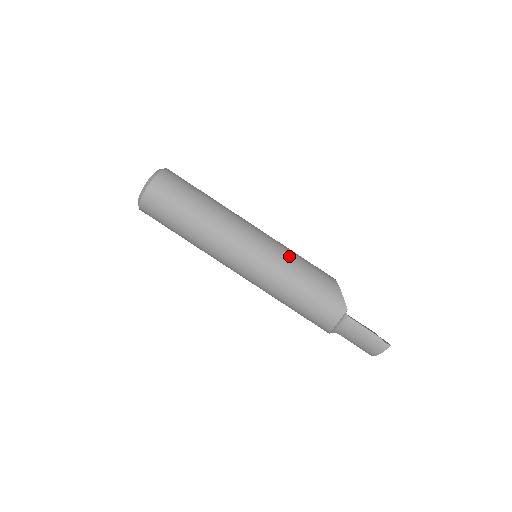
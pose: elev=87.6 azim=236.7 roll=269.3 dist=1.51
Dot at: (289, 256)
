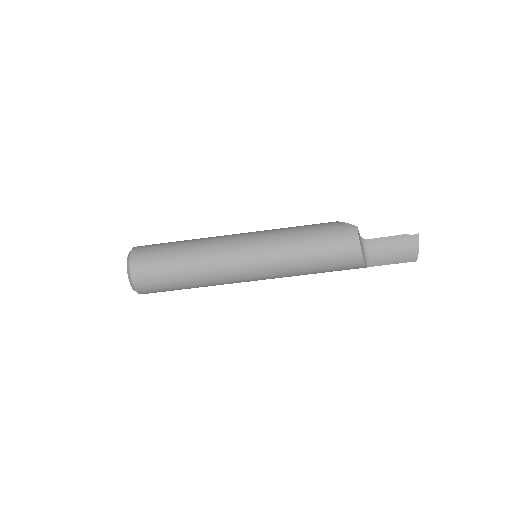
Dot at: (279, 229)
